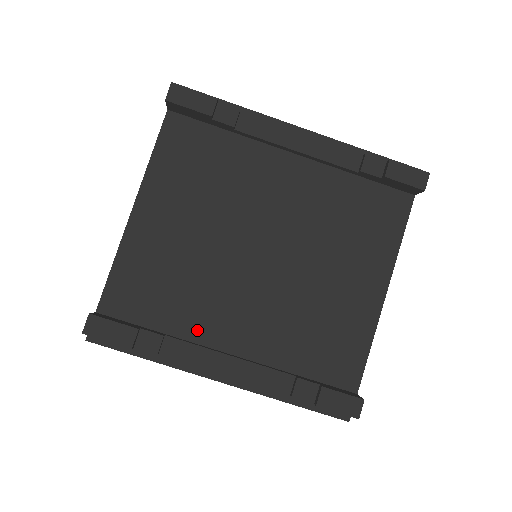
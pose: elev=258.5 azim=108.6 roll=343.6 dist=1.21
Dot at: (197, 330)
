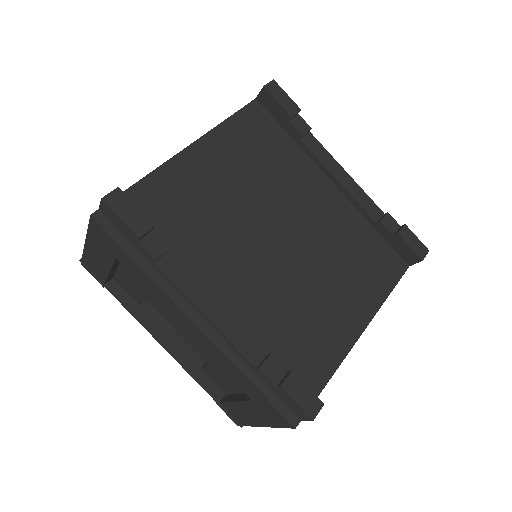
Dot at: (197, 266)
